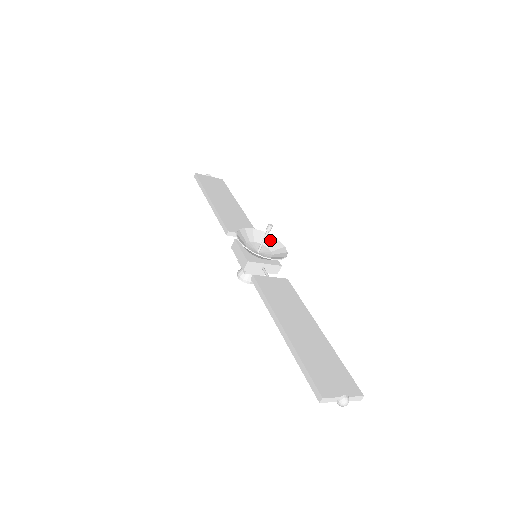
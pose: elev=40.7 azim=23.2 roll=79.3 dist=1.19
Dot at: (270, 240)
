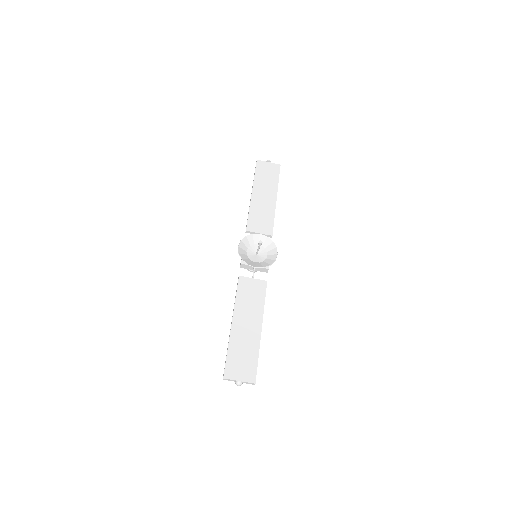
Dot at: (271, 245)
